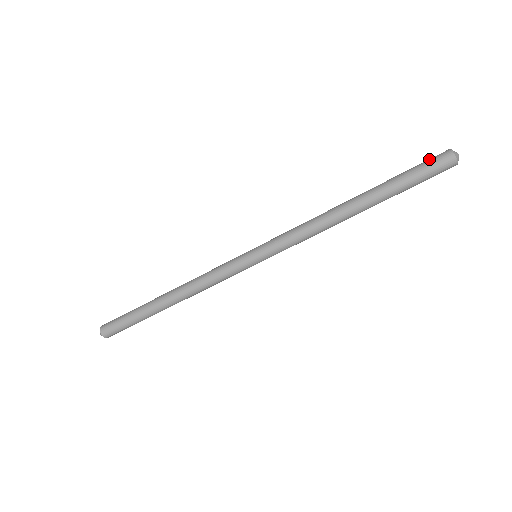
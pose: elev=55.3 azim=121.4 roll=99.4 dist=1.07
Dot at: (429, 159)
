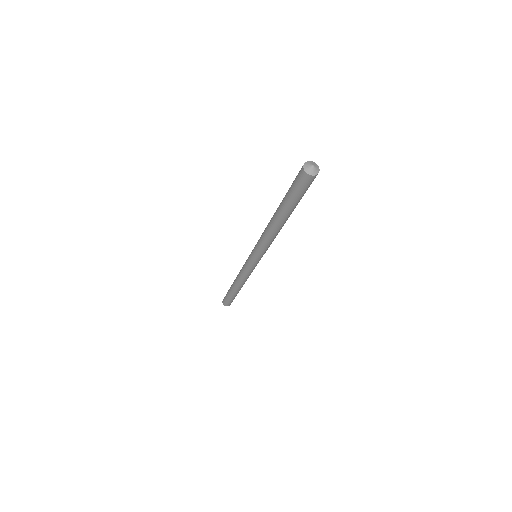
Dot at: (296, 181)
